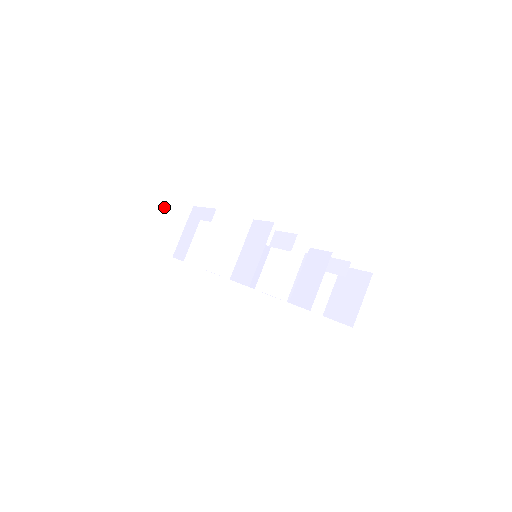
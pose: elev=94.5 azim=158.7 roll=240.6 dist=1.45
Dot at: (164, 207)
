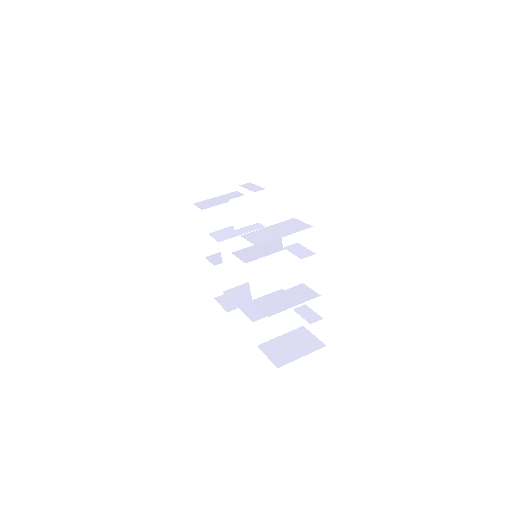
Dot at: (225, 167)
